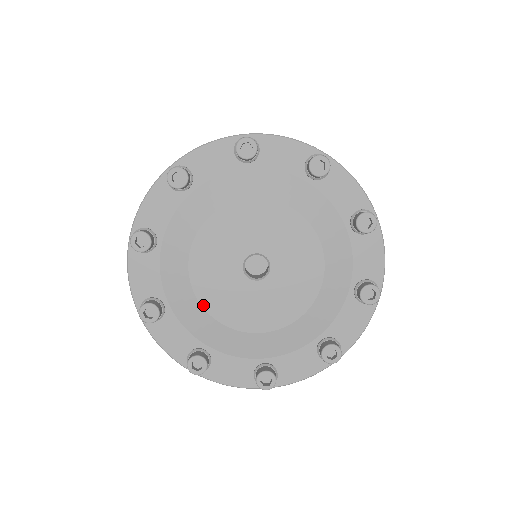
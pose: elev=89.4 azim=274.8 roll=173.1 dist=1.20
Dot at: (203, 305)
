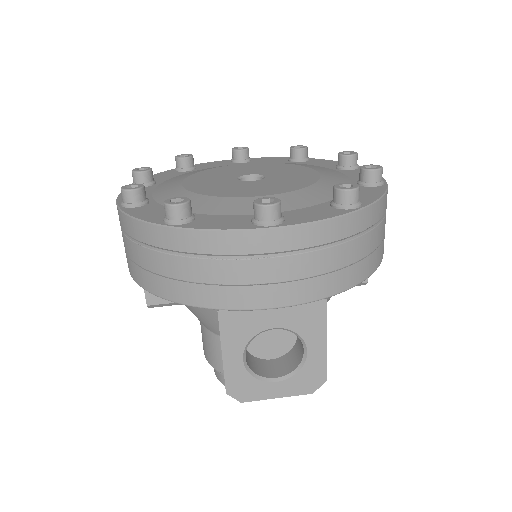
Dot at: (193, 191)
